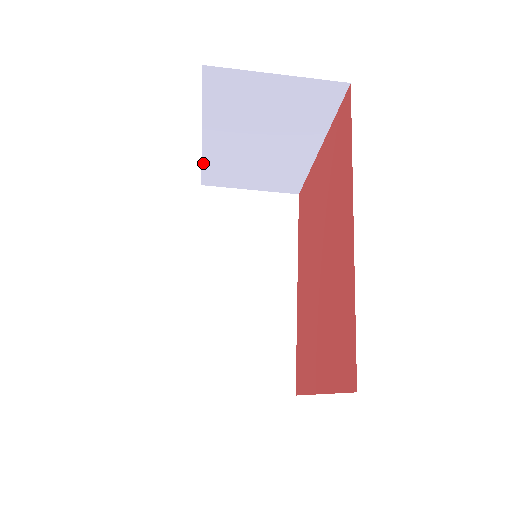
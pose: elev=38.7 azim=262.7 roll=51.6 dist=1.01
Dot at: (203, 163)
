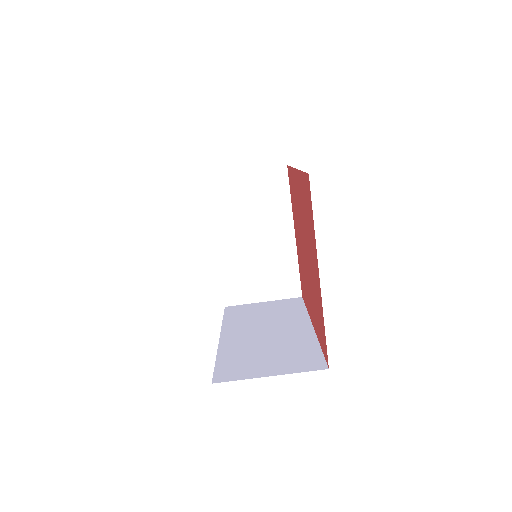
Dot at: (221, 275)
